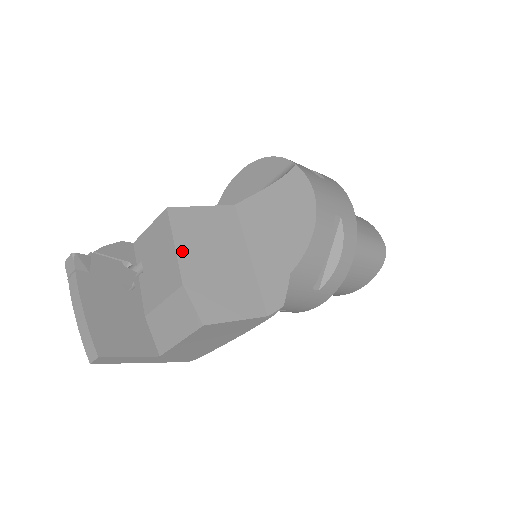
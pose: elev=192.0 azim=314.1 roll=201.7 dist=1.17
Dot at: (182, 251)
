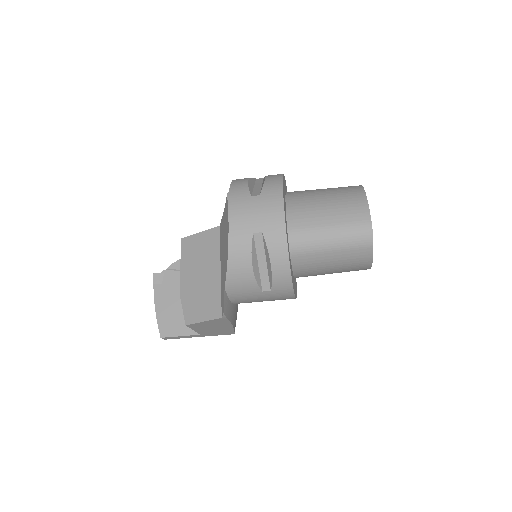
Dot at: (183, 272)
